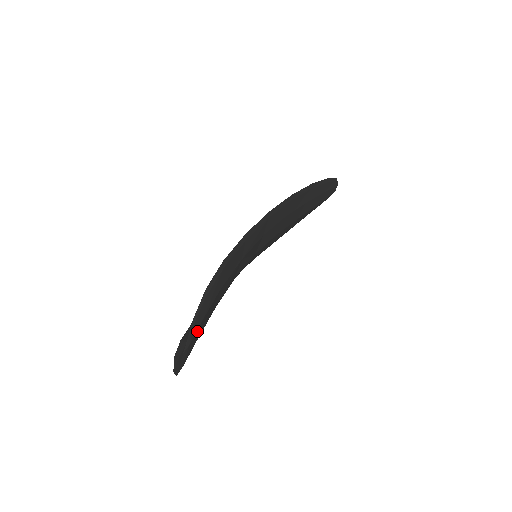
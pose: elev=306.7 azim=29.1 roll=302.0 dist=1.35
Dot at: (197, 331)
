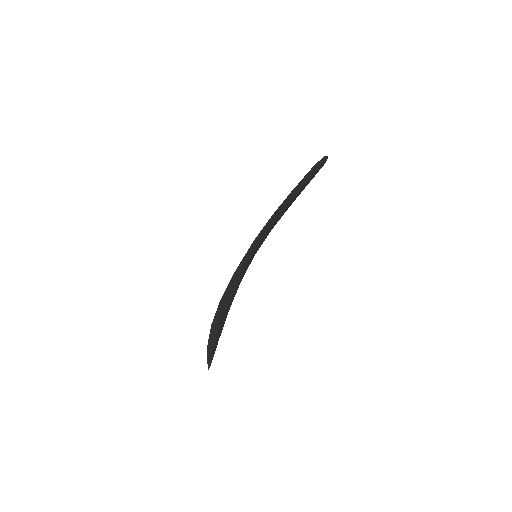
Dot at: (214, 344)
